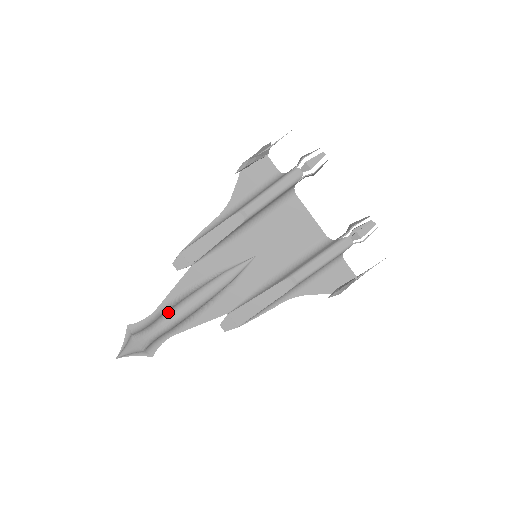
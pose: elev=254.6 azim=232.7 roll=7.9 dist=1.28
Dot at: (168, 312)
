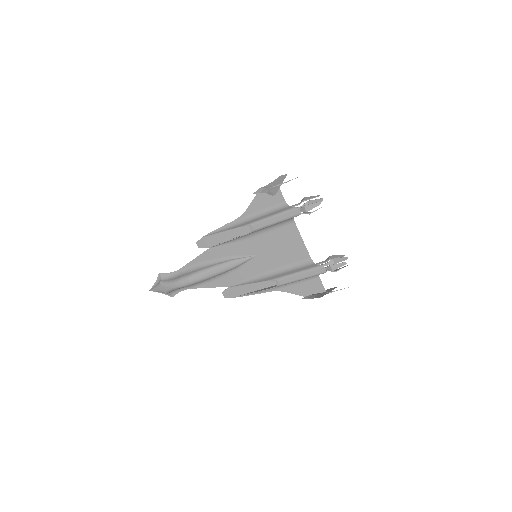
Dot at: (187, 276)
